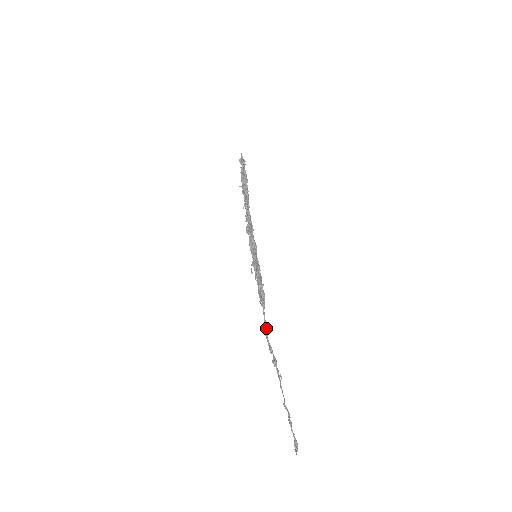
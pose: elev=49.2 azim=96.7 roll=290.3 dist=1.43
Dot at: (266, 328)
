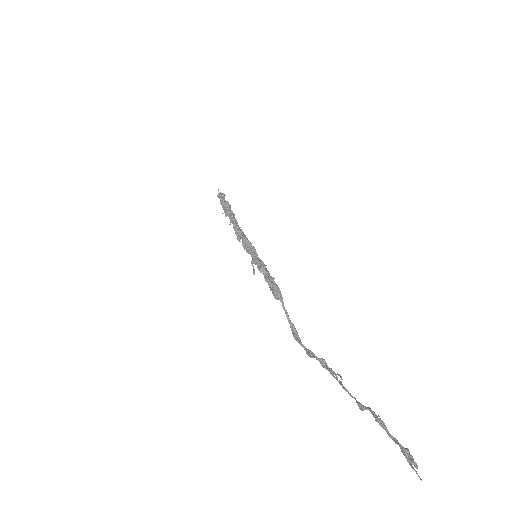
Dot at: (294, 330)
